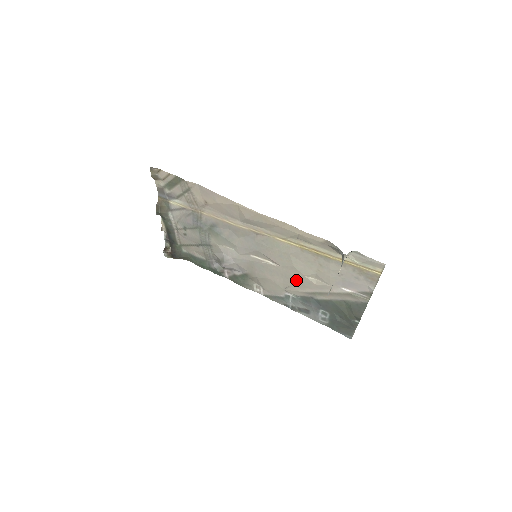
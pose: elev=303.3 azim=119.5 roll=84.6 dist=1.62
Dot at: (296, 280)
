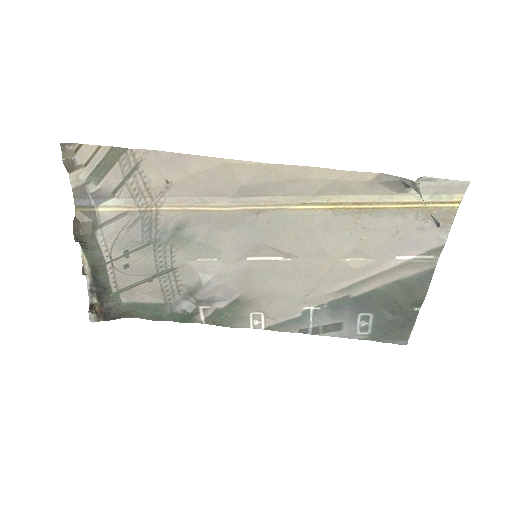
Dot at: (324, 273)
